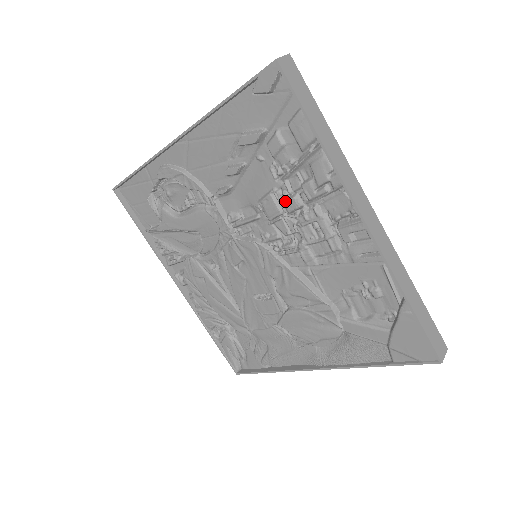
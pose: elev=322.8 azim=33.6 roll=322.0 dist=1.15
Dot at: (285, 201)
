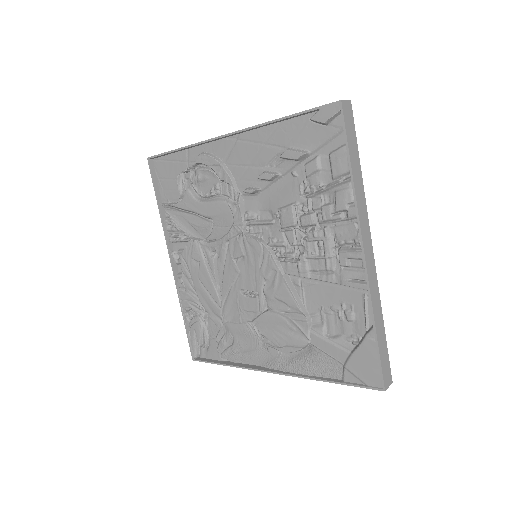
Dot at: (302, 215)
